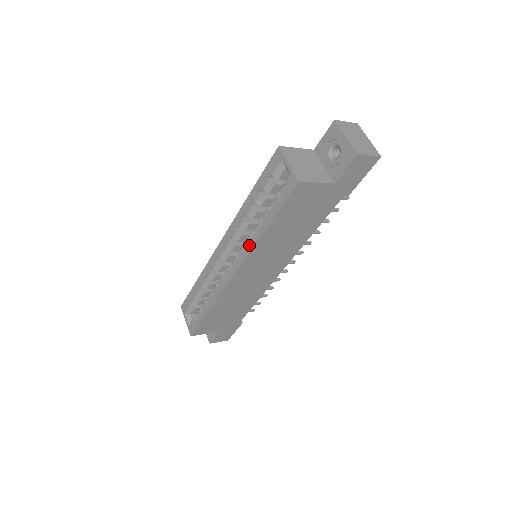
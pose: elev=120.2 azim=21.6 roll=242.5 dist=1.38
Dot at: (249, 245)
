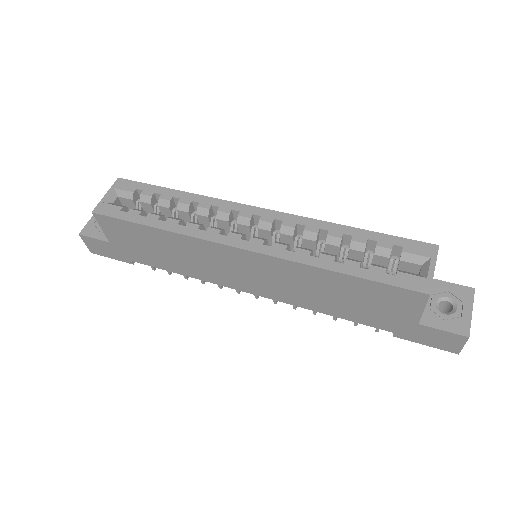
Dot at: (297, 256)
